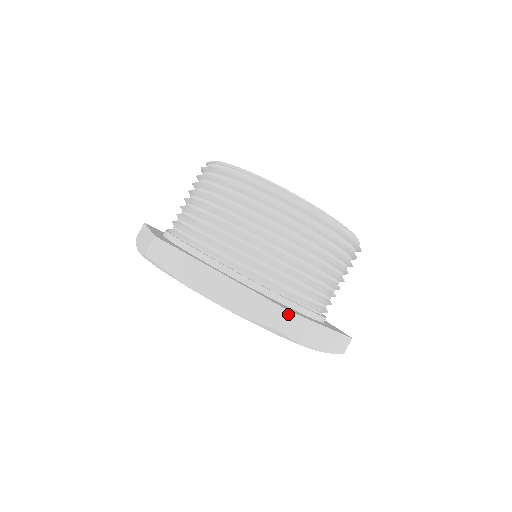
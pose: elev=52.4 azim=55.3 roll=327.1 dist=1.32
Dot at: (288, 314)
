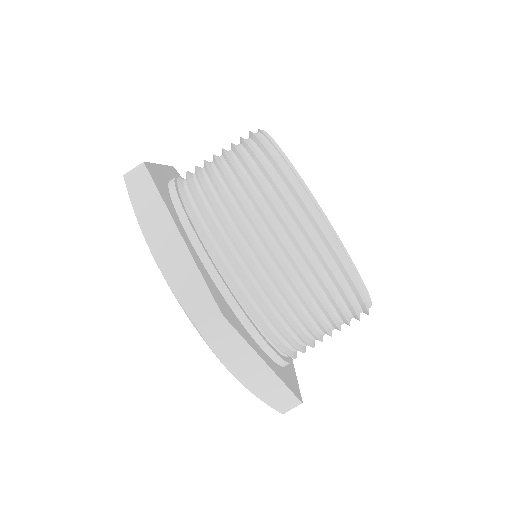
Dot at: (219, 317)
